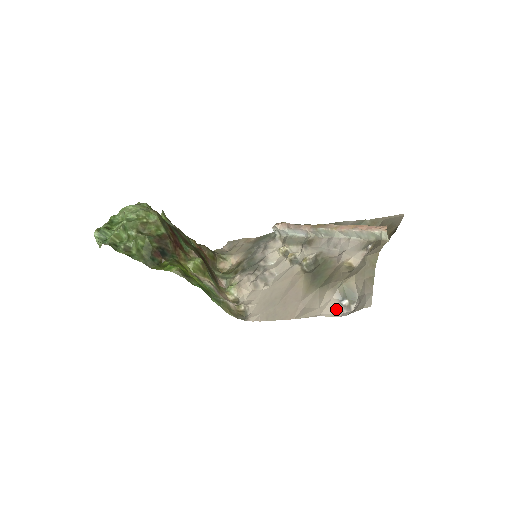
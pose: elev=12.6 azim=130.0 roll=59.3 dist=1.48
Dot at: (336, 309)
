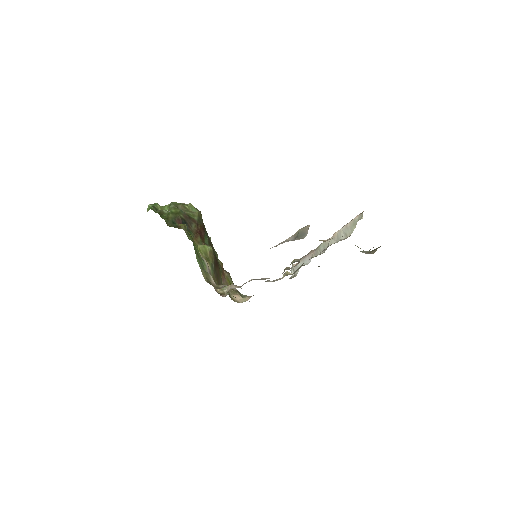
Dot at: (283, 242)
